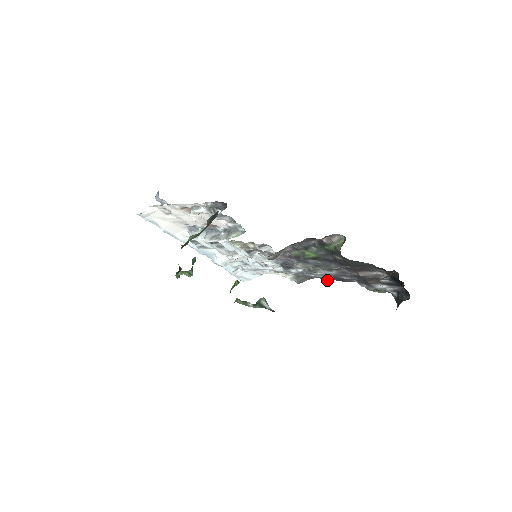
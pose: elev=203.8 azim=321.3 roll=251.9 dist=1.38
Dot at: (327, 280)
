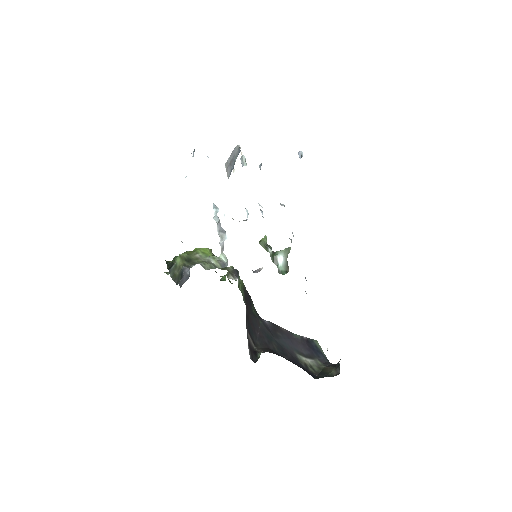
Dot at: occluded
